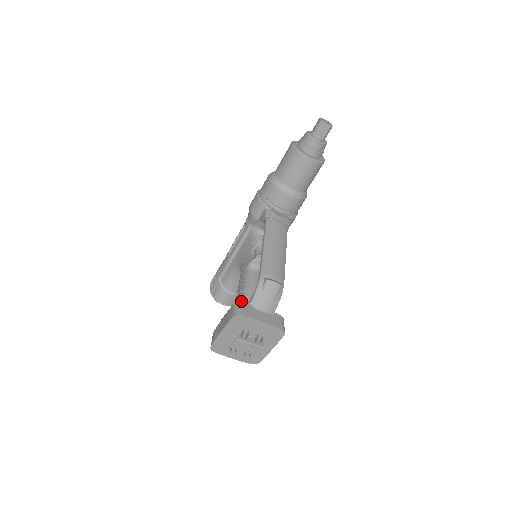
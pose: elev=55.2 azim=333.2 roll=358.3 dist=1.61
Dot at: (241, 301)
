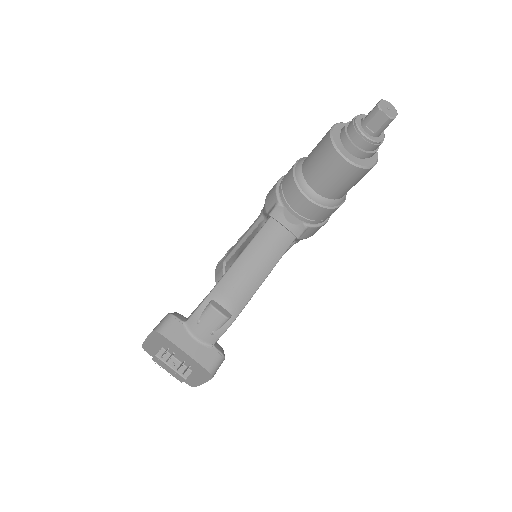
Dot at: occluded
